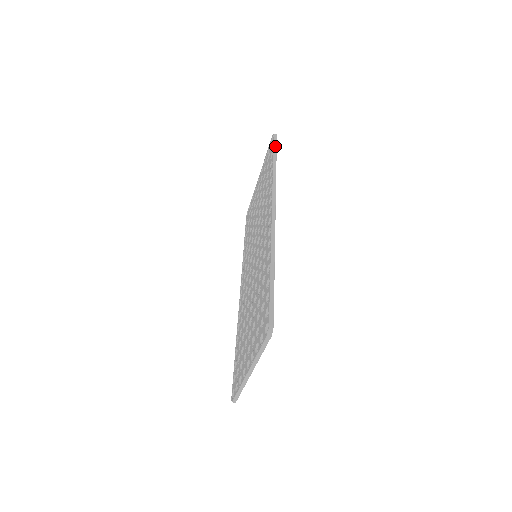
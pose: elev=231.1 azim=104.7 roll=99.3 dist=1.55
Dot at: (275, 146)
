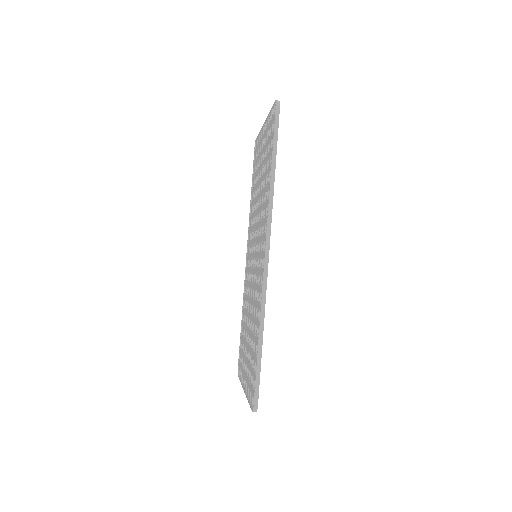
Dot at: (276, 132)
